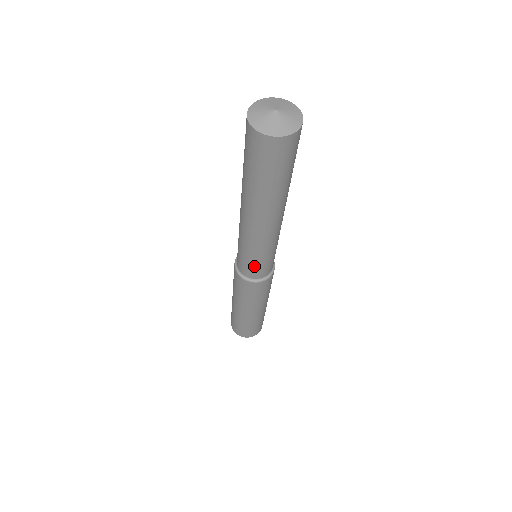
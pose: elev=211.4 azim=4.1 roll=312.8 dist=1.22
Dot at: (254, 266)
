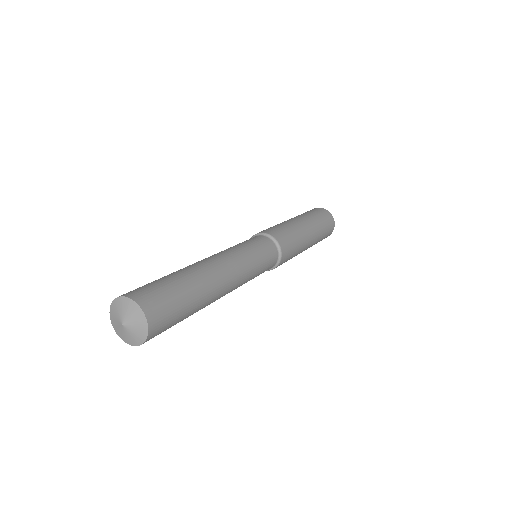
Dot at: occluded
